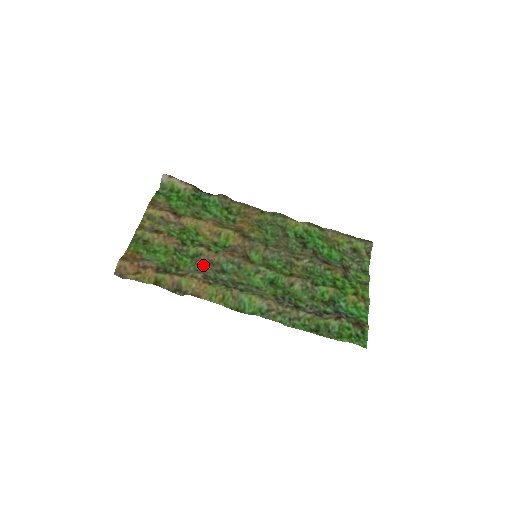
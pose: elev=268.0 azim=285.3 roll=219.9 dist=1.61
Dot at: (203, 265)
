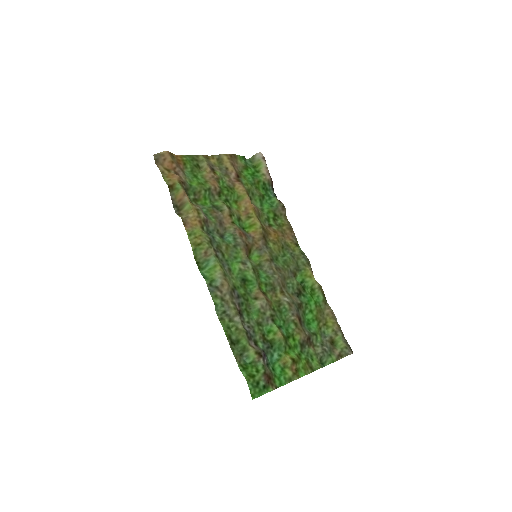
Dot at: (214, 217)
